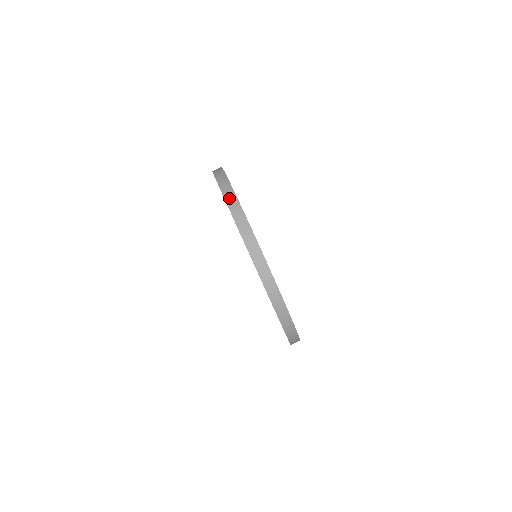
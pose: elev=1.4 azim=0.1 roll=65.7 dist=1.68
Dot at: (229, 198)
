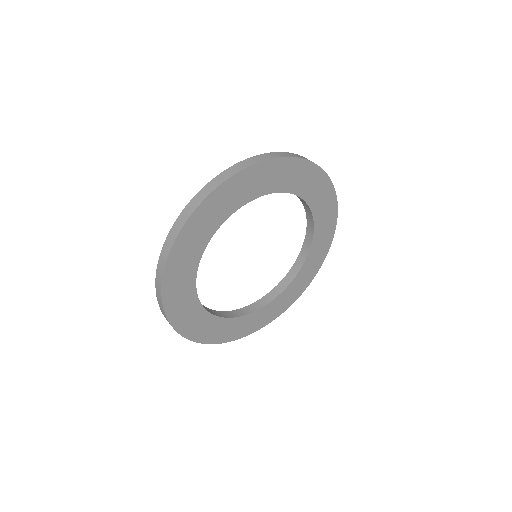
Dot at: (187, 209)
